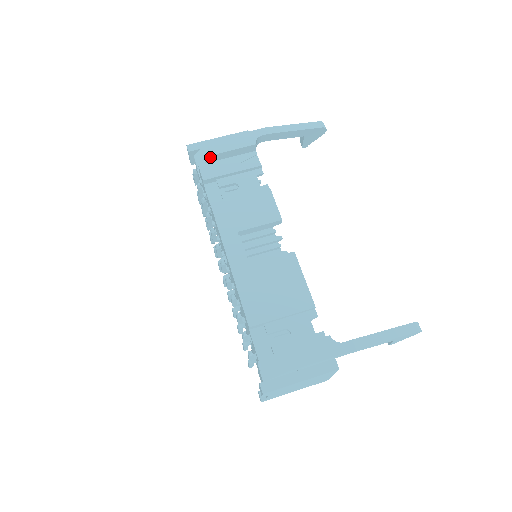
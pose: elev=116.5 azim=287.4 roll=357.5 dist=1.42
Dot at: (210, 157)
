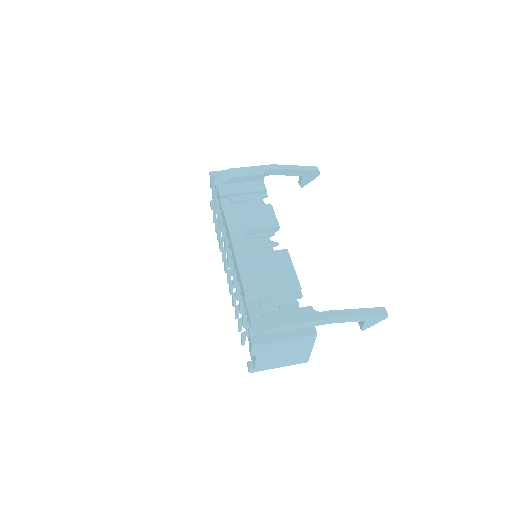
Dot at: (227, 180)
